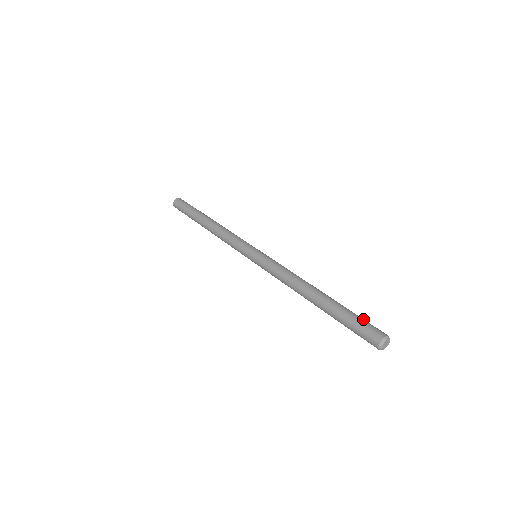
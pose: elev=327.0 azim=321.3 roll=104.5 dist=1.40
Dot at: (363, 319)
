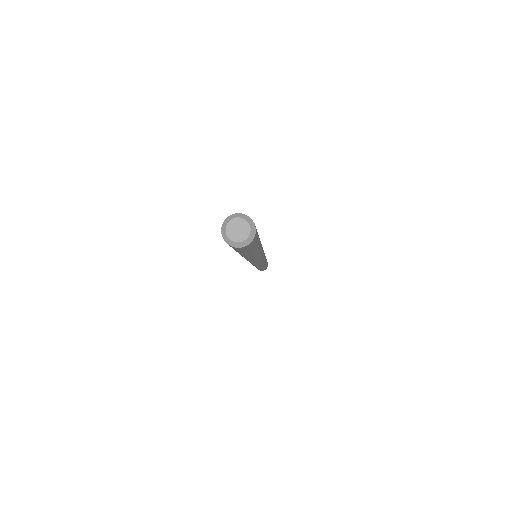
Dot at: occluded
